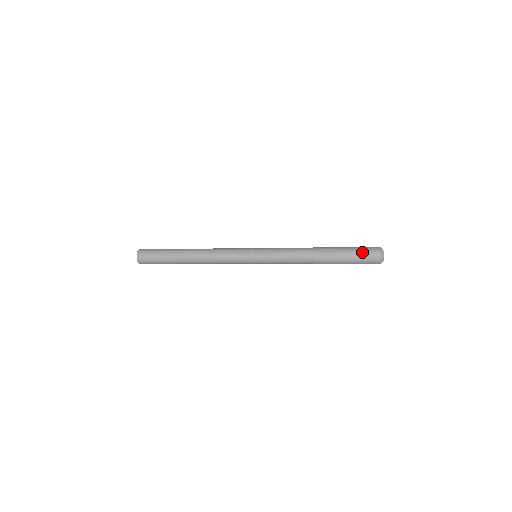
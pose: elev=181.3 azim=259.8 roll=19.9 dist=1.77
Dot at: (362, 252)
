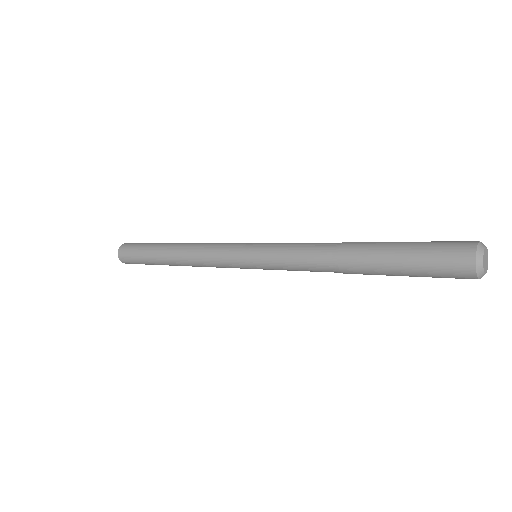
Dot at: (433, 248)
